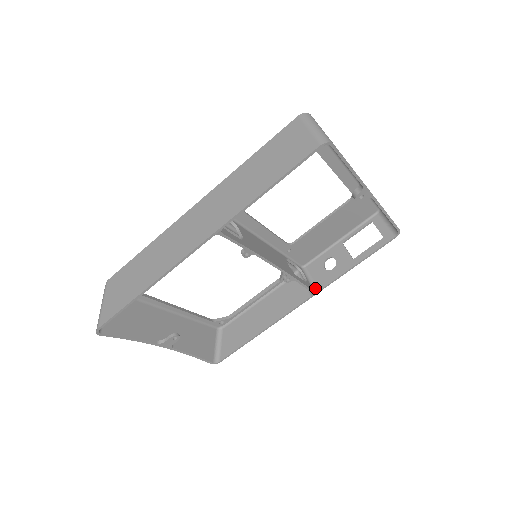
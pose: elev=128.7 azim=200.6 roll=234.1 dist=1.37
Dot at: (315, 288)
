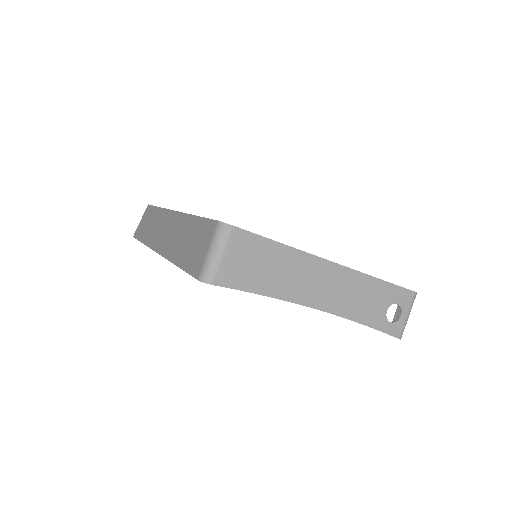
Dot at: occluded
